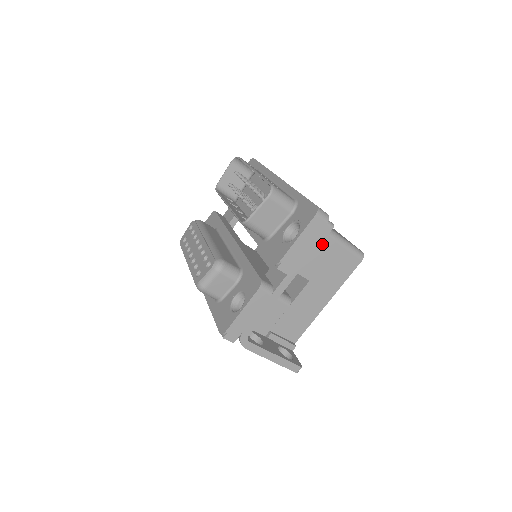
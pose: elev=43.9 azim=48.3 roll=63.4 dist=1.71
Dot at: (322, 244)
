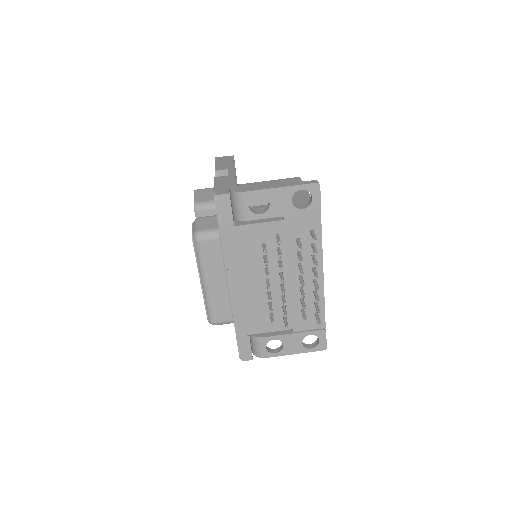
Dot at: (259, 185)
